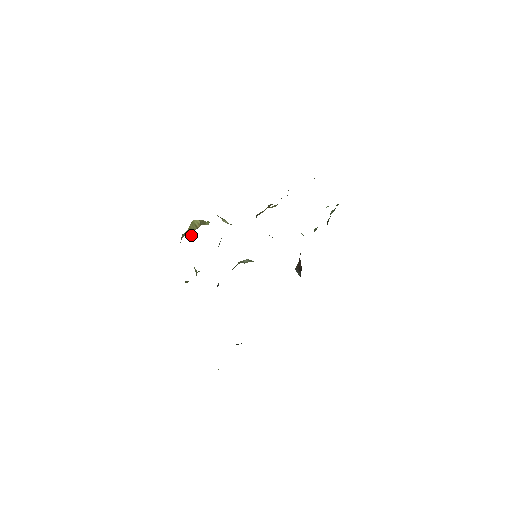
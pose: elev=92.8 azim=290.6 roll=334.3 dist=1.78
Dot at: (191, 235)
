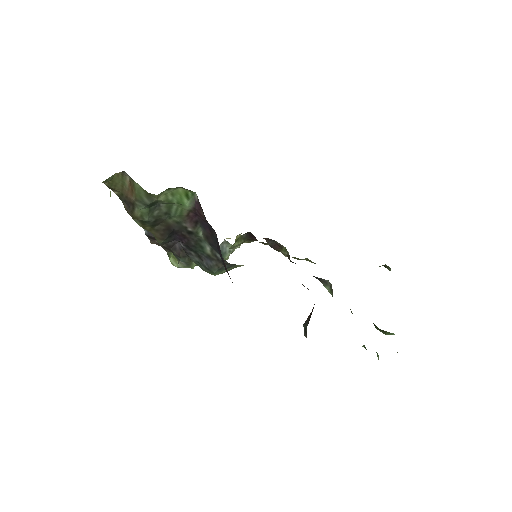
Dot at: occluded
